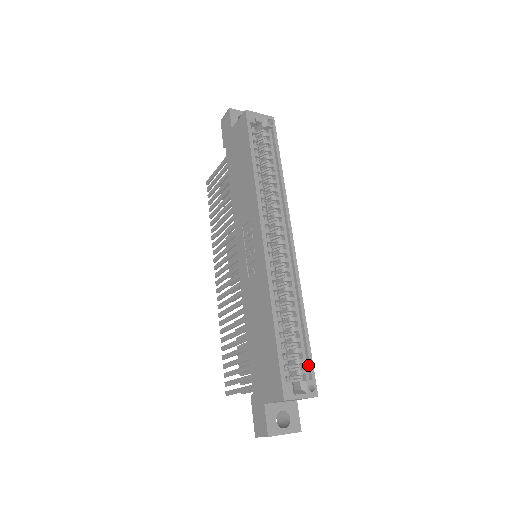
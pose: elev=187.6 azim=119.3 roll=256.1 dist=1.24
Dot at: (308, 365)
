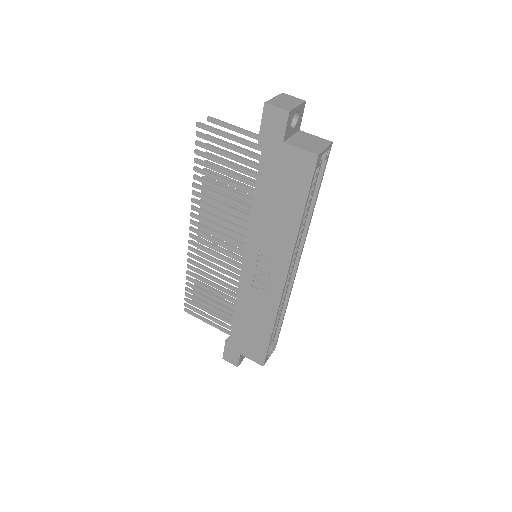
Dot at: (277, 336)
